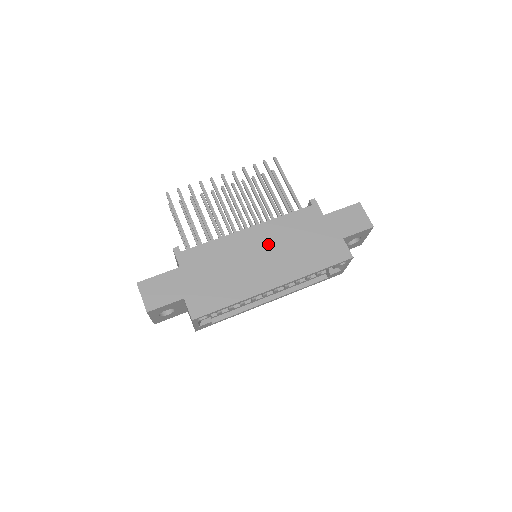
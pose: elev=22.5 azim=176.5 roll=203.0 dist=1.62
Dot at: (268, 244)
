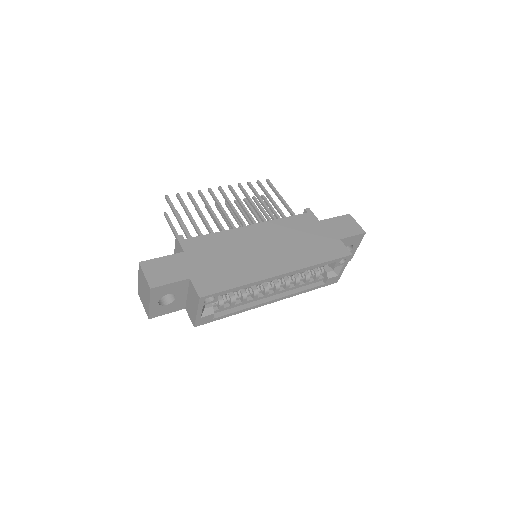
Dot at: (271, 239)
